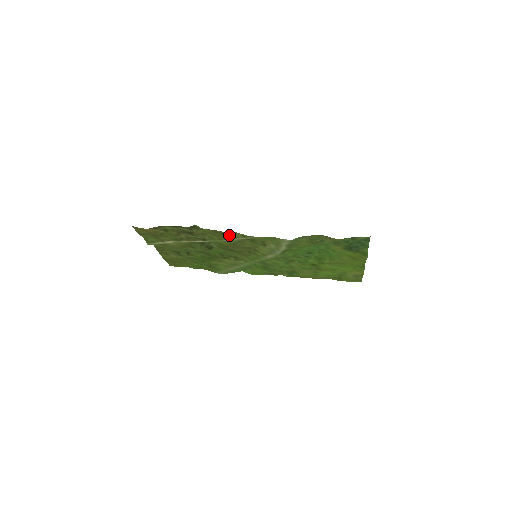
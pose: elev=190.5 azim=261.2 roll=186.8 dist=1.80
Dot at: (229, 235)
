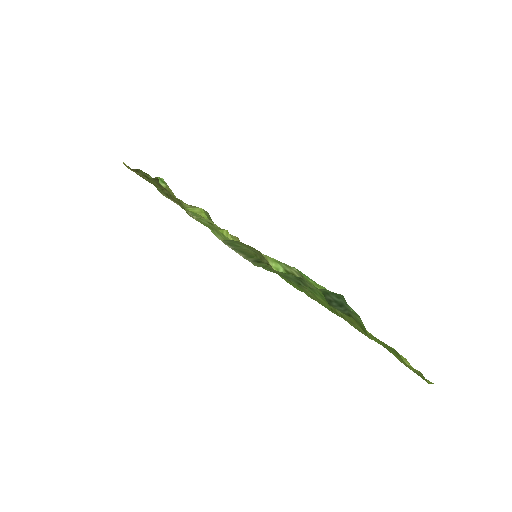
Dot at: occluded
